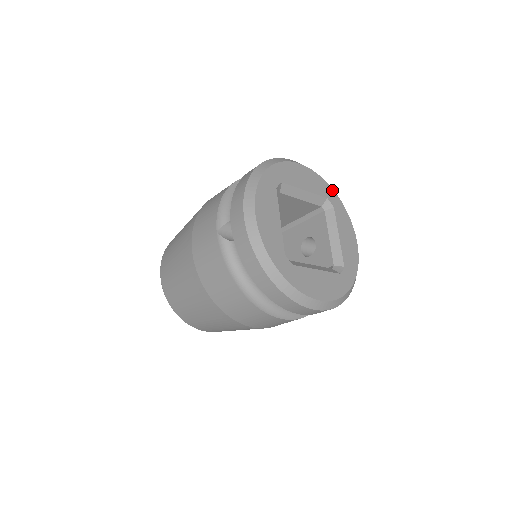
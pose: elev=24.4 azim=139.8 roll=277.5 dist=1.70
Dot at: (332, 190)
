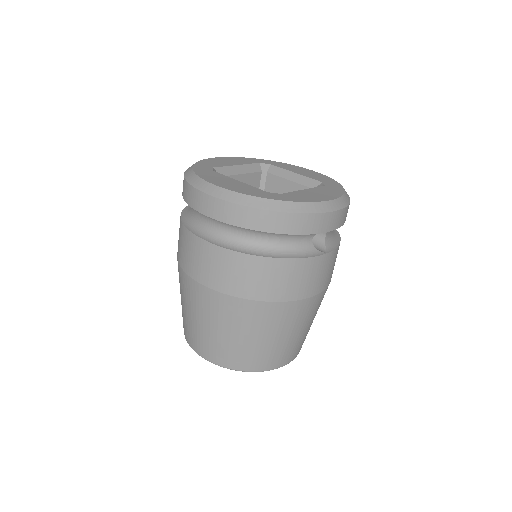
Dot at: (338, 184)
